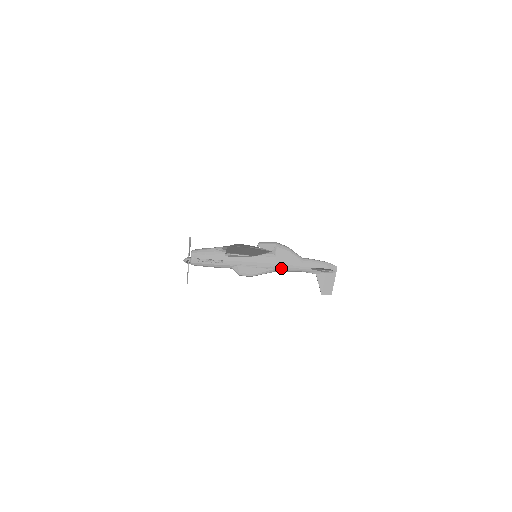
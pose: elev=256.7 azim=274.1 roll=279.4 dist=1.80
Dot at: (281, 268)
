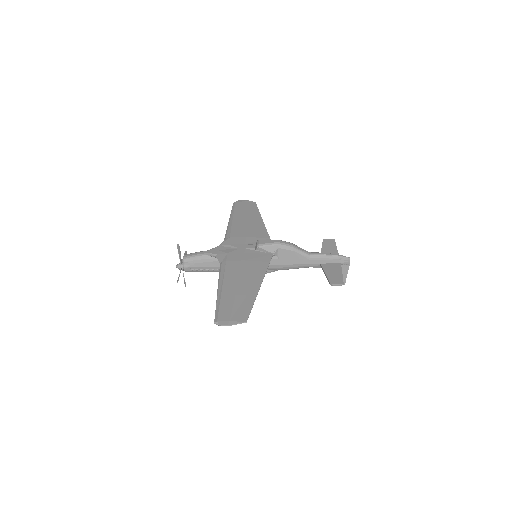
Dot at: (286, 268)
